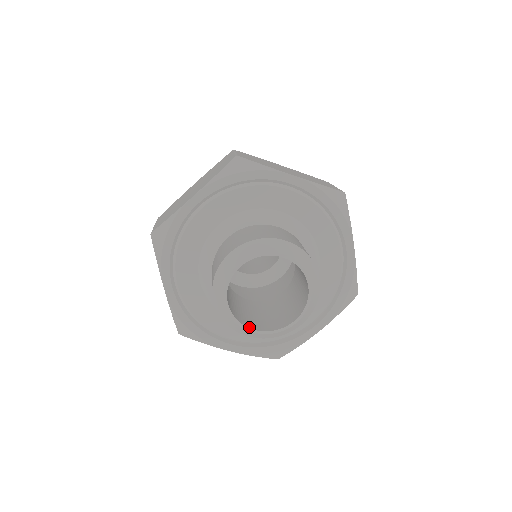
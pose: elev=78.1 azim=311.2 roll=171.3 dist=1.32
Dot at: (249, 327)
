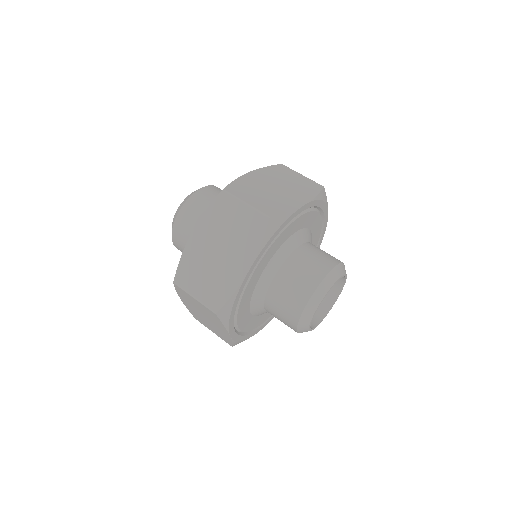
Dot at: (332, 305)
